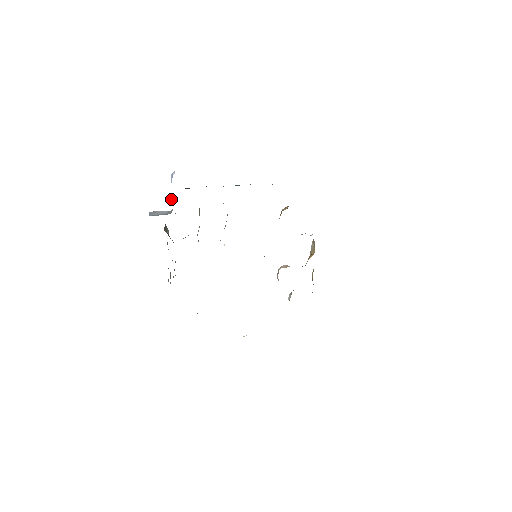
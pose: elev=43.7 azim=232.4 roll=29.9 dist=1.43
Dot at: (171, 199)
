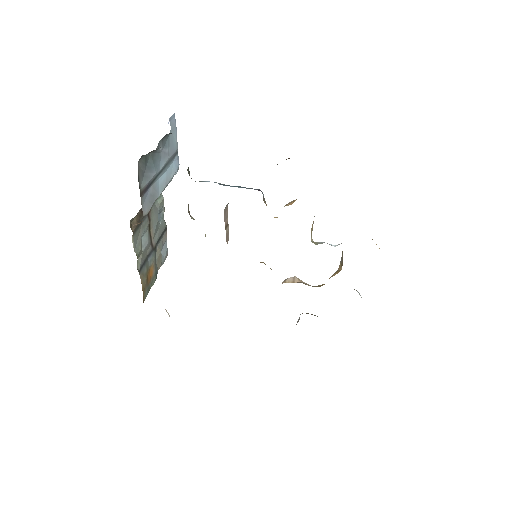
Dot at: occluded
